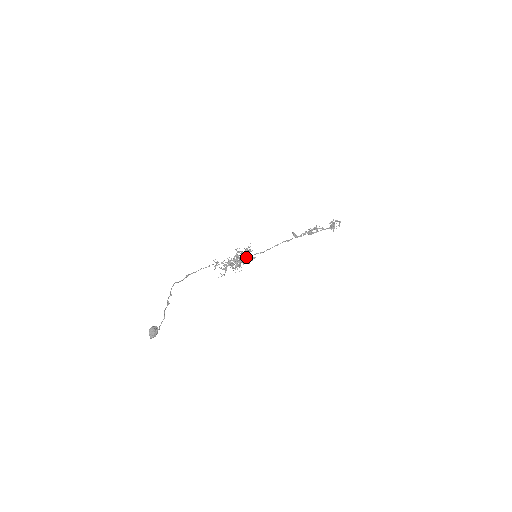
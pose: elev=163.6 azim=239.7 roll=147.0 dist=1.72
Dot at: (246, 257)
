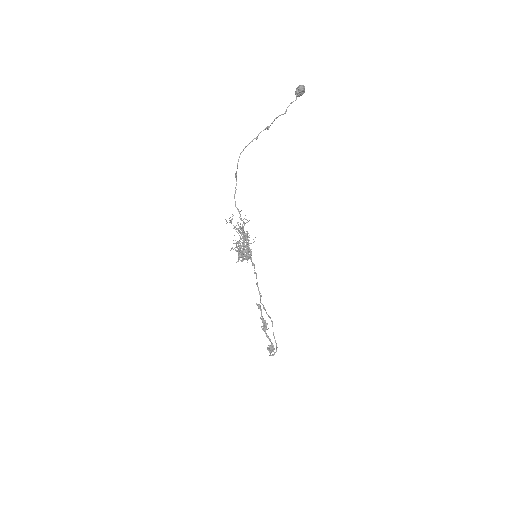
Dot at: (249, 247)
